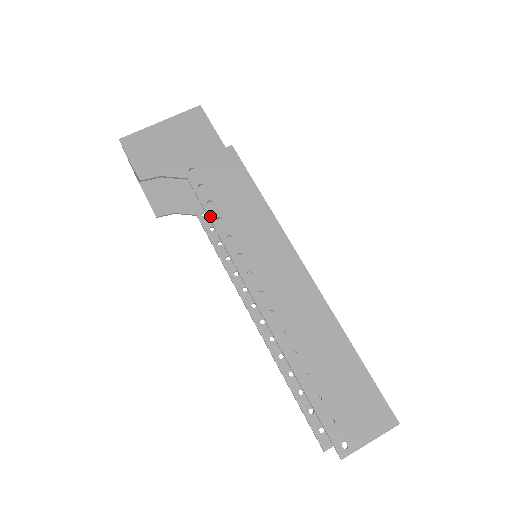
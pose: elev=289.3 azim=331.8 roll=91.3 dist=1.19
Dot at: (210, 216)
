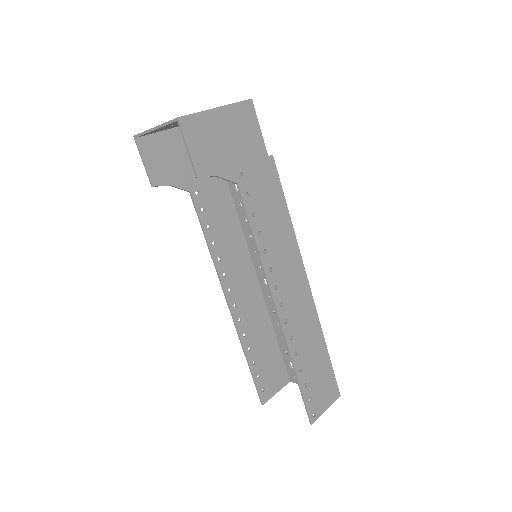
Dot at: (253, 228)
